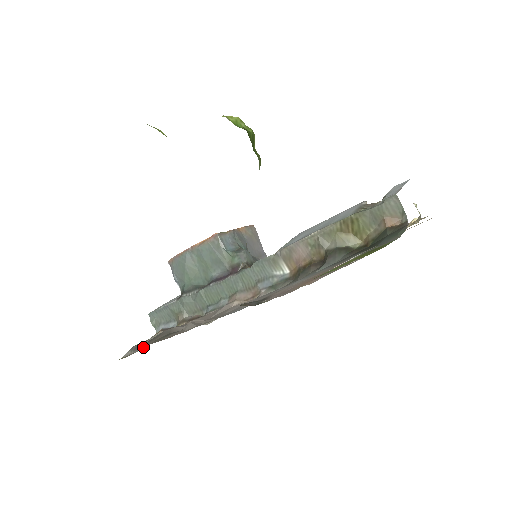
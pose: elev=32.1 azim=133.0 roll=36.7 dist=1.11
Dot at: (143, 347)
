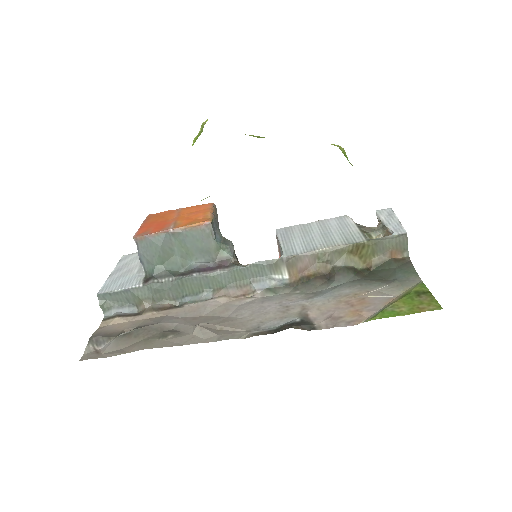
Dot at: (121, 345)
